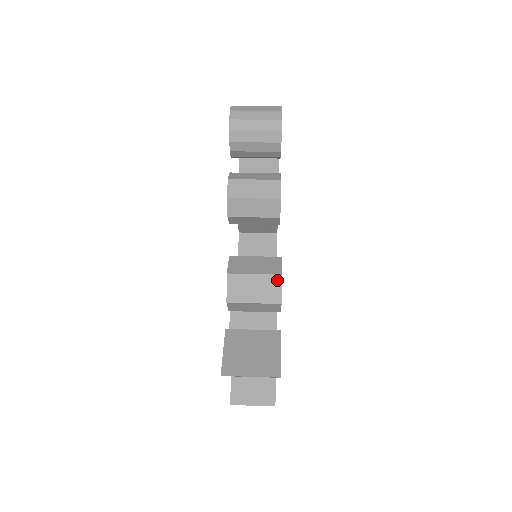
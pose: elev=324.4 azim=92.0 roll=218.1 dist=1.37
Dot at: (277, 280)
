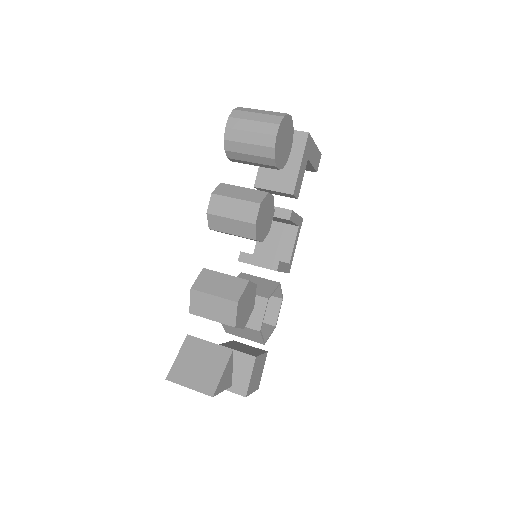
Dot at: (233, 306)
